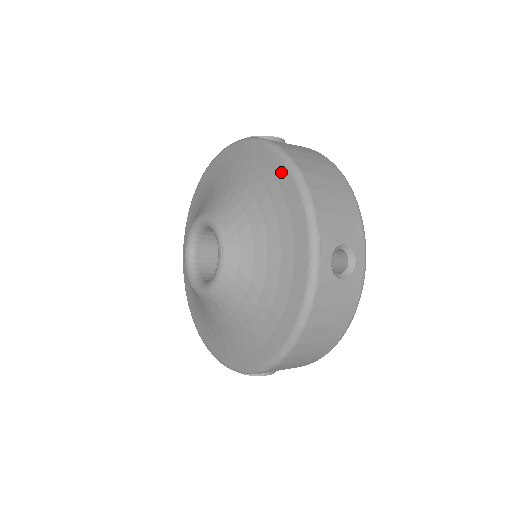
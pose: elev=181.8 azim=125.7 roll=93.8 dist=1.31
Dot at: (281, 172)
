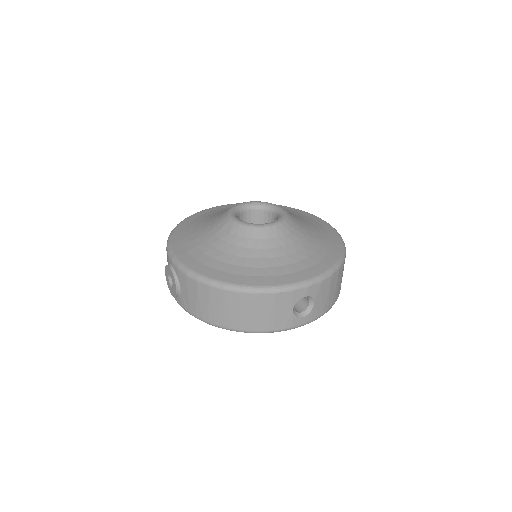
Dot at: (337, 250)
